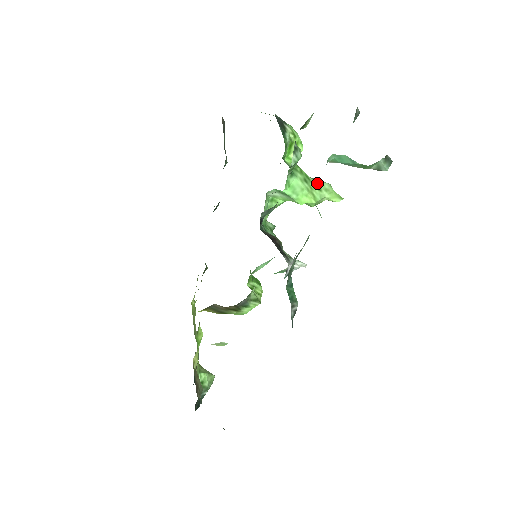
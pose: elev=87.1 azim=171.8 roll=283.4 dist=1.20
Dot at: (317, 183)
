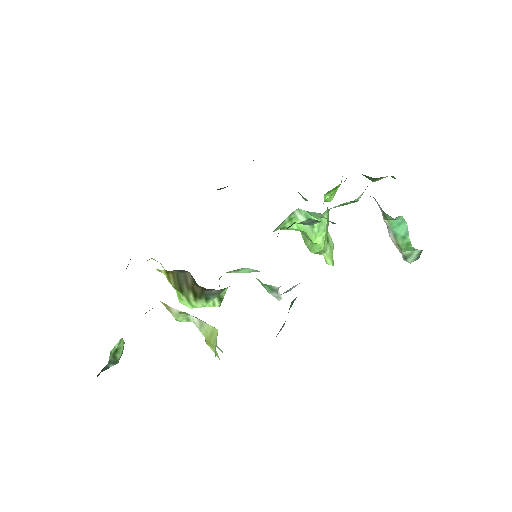
Dot at: (329, 235)
